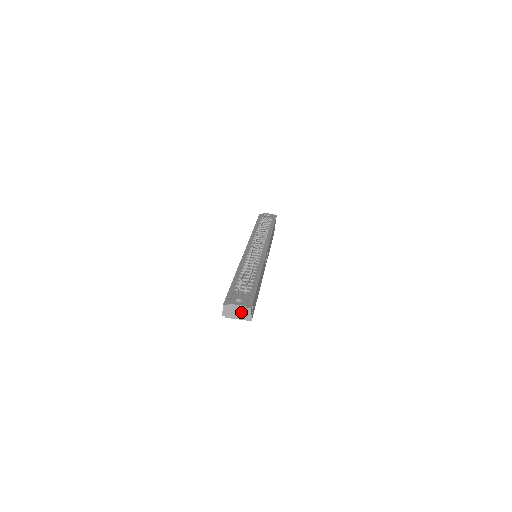
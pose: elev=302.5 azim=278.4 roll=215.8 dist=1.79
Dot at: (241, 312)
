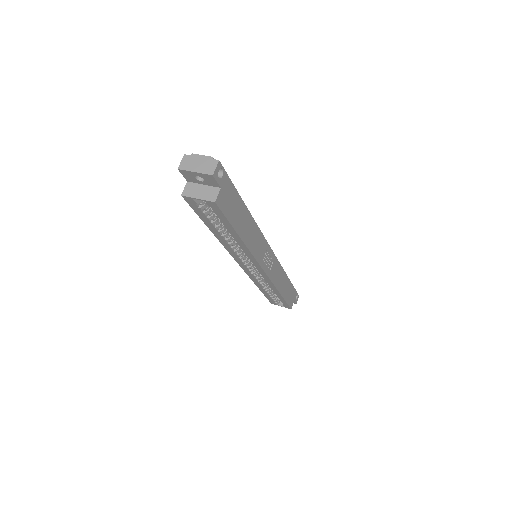
Dot at: (204, 165)
